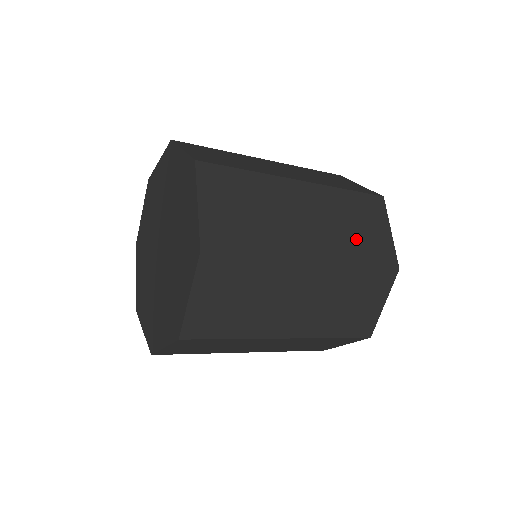
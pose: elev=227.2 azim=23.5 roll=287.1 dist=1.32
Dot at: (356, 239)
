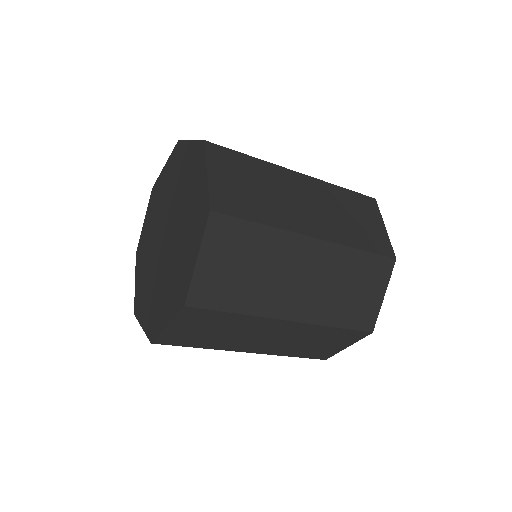
Dot at: (344, 302)
